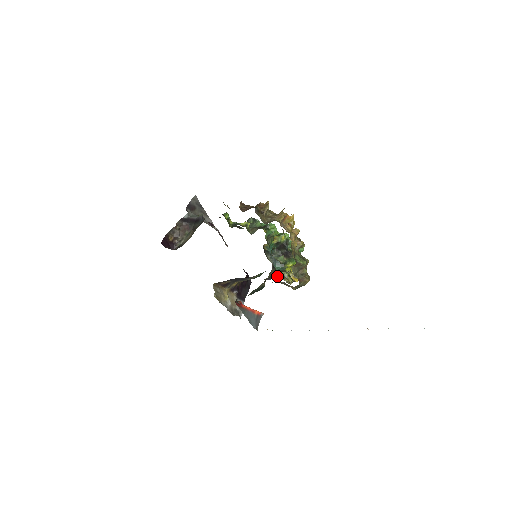
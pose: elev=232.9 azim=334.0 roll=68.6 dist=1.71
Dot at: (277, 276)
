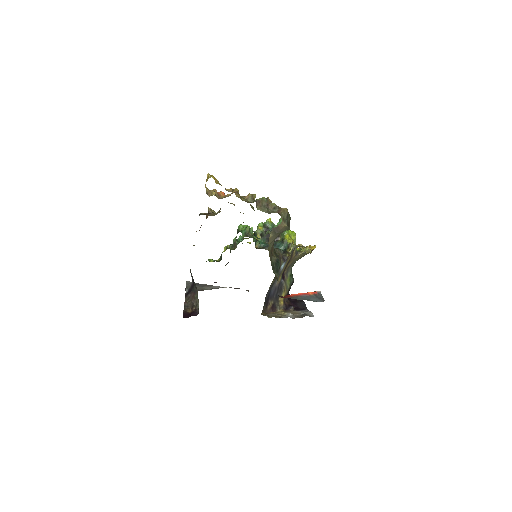
Dot at: (289, 253)
